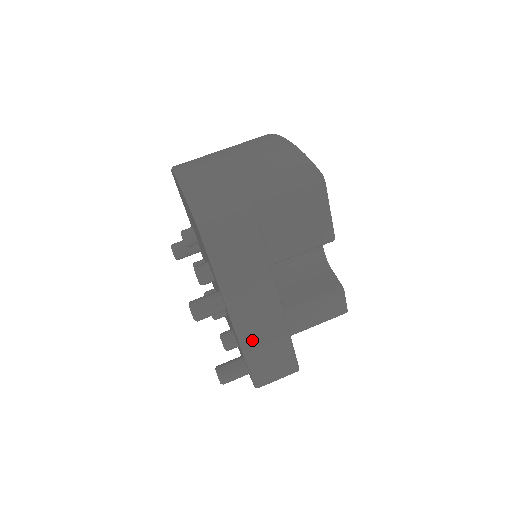
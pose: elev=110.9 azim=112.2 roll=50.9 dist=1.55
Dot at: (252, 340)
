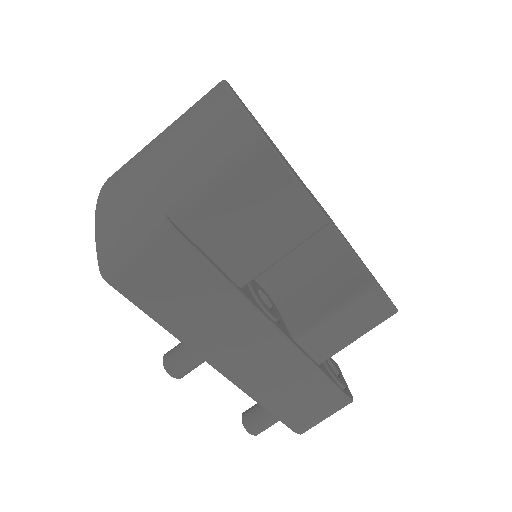
Dot at: (261, 386)
